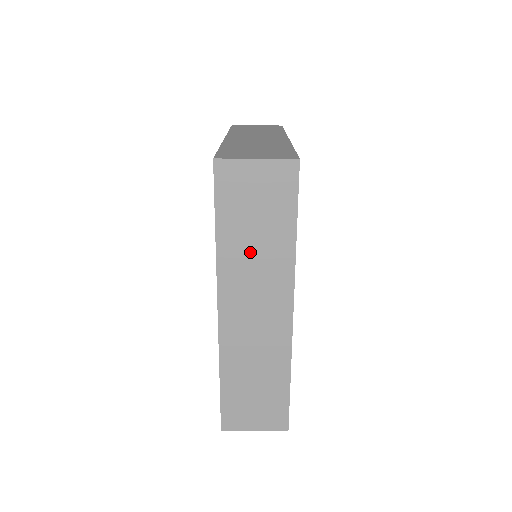
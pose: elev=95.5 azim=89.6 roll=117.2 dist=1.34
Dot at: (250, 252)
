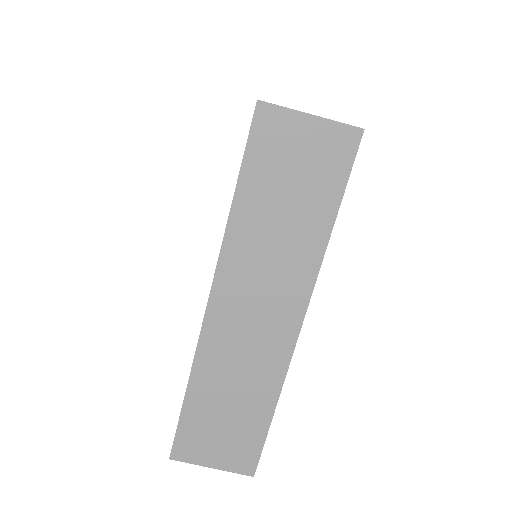
Dot at: (270, 234)
